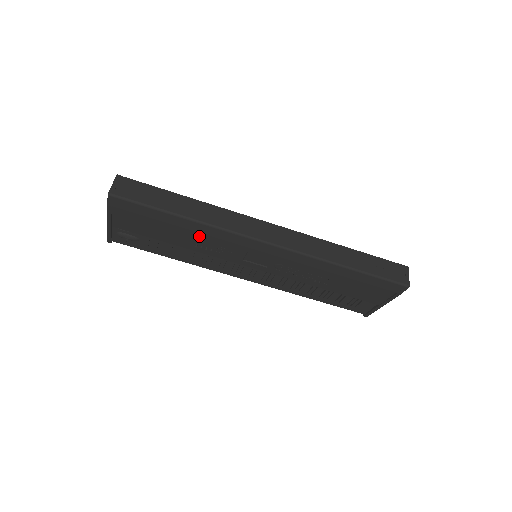
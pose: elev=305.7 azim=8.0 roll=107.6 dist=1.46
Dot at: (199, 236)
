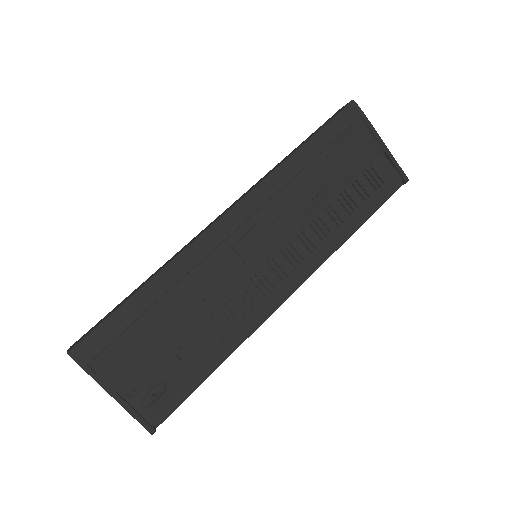
Dot at: (183, 291)
